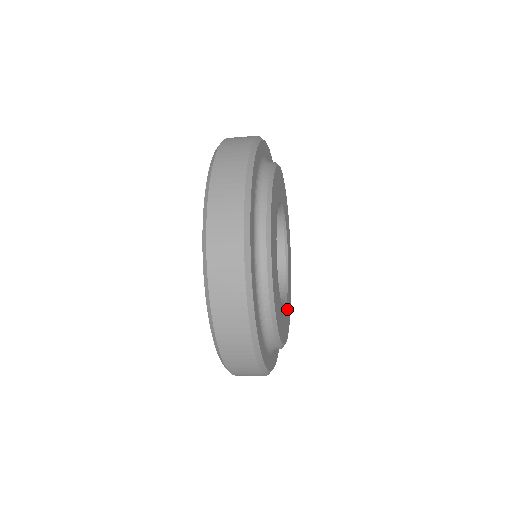
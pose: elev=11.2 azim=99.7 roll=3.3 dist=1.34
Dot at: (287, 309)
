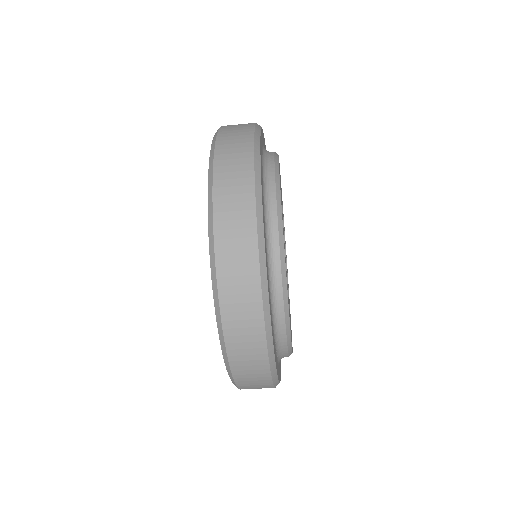
Dot at: occluded
